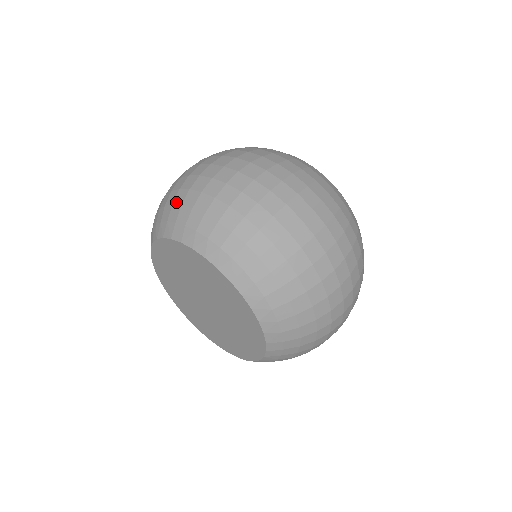
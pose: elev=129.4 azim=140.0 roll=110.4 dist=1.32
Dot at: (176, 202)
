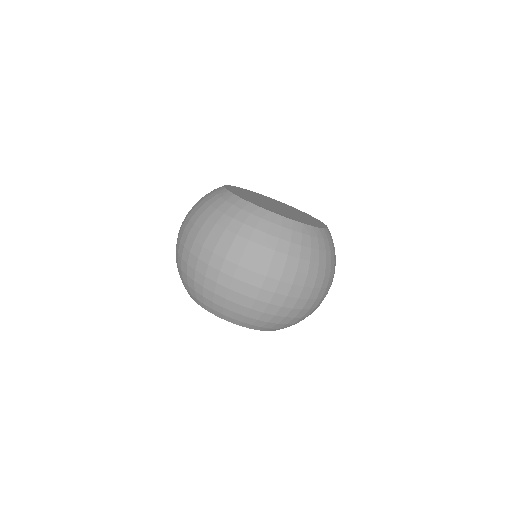
Dot at: (239, 313)
